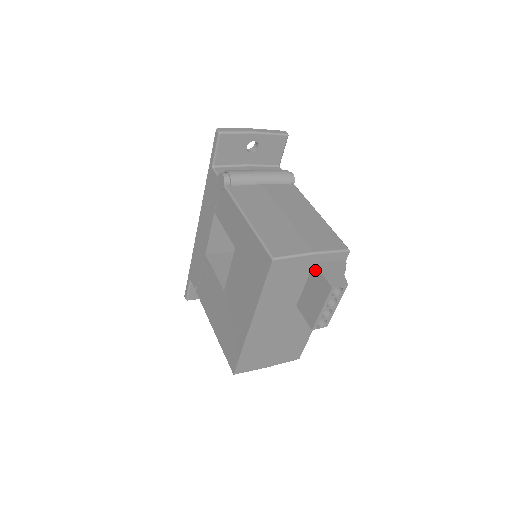
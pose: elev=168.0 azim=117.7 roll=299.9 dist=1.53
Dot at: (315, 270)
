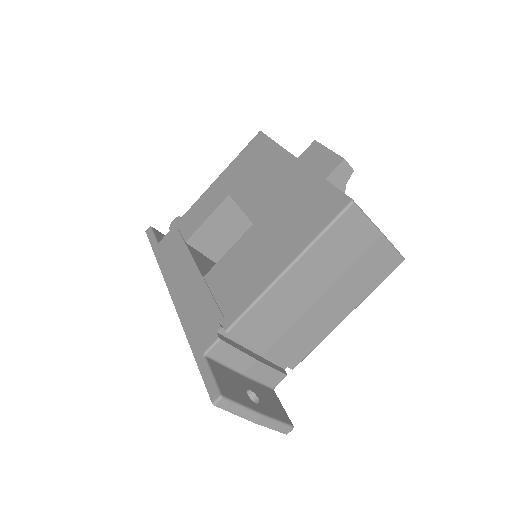
Dot at: occluded
